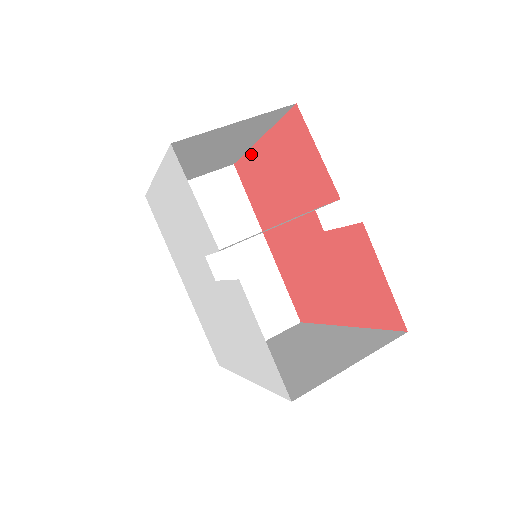
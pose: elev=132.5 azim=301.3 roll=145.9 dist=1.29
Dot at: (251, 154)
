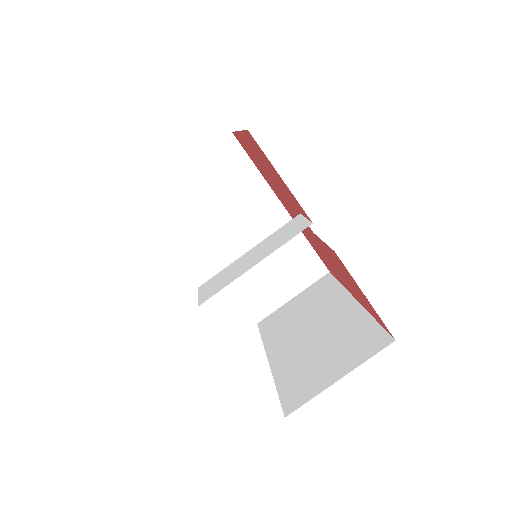
Dot at: (239, 136)
